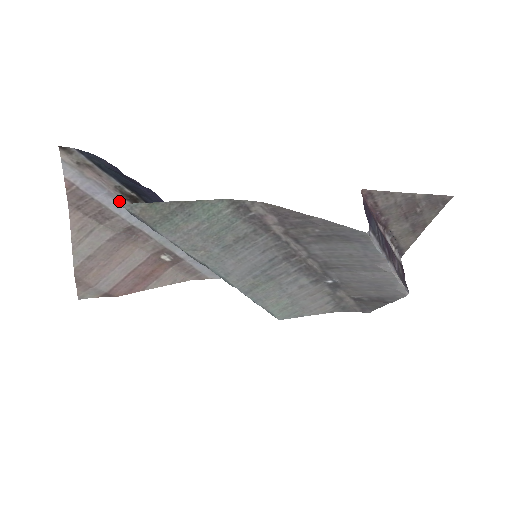
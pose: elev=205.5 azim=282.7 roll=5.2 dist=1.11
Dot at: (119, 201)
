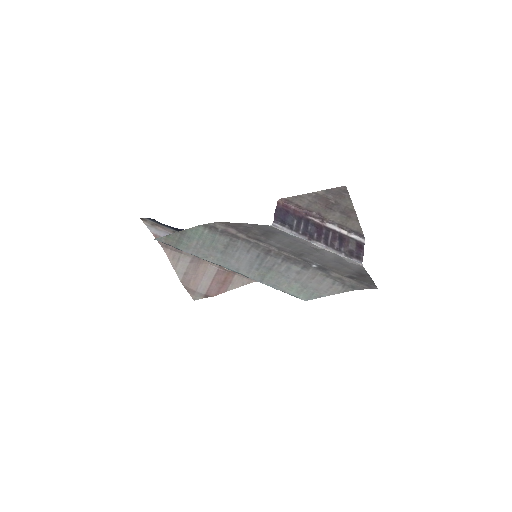
Dot at: occluded
